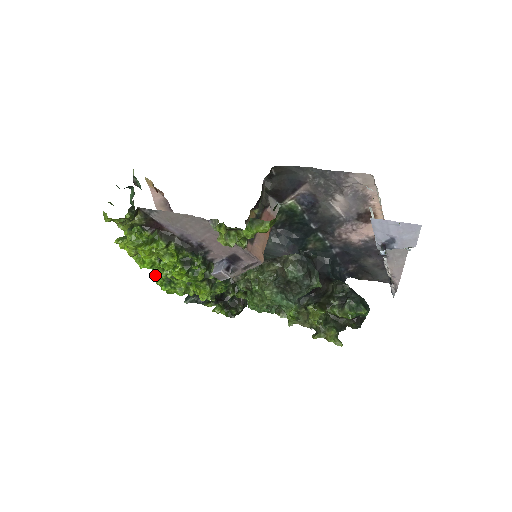
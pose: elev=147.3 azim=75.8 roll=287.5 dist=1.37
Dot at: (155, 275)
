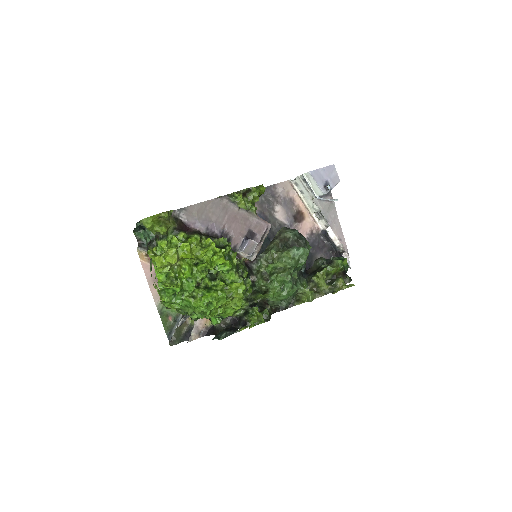
Dot at: (191, 298)
